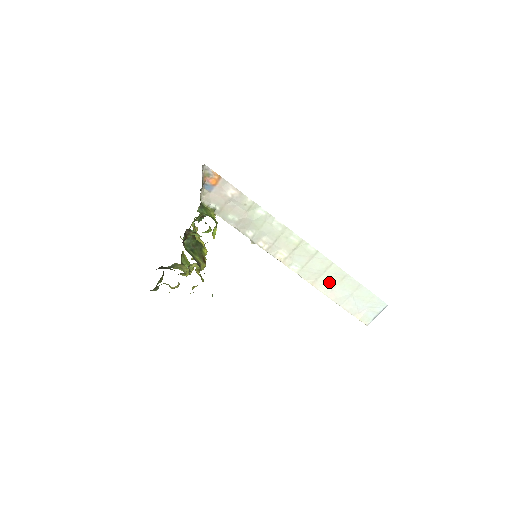
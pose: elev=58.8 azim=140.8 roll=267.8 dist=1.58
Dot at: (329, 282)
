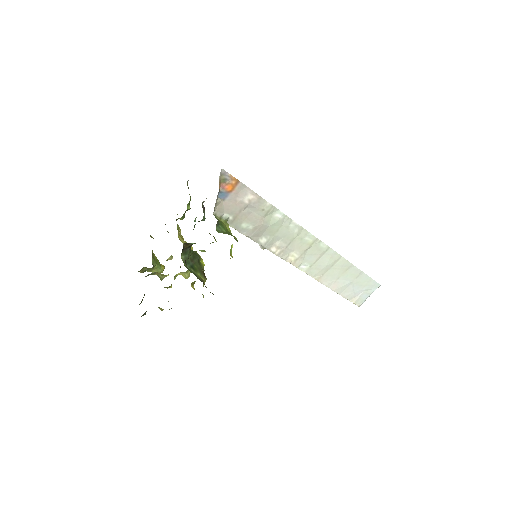
Dot at: (334, 275)
